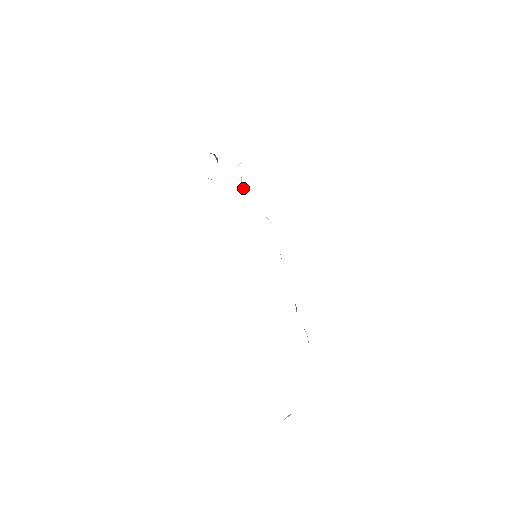
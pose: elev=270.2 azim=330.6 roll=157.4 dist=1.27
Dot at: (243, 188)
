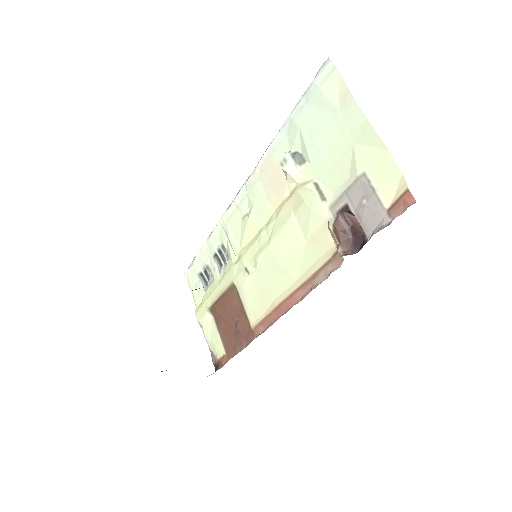
Dot at: (282, 168)
